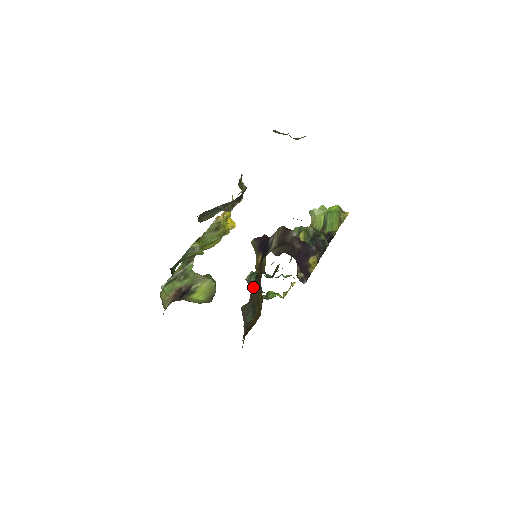
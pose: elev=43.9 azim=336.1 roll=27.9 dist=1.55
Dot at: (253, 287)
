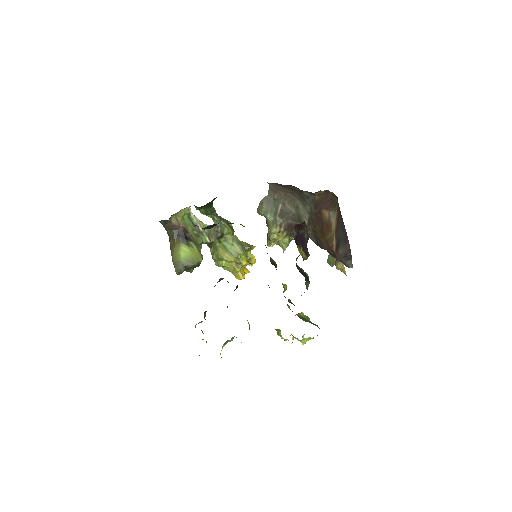
Dot at: (222, 279)
